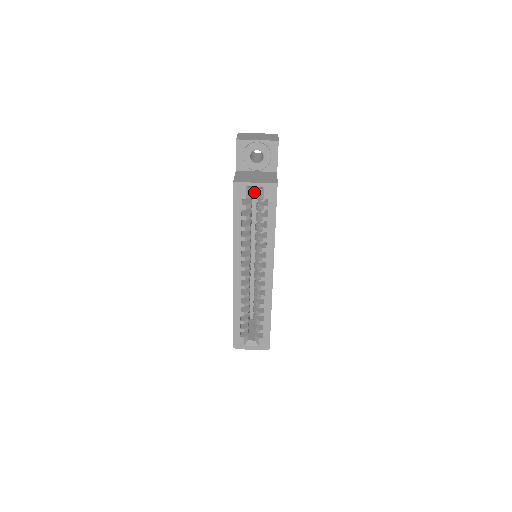
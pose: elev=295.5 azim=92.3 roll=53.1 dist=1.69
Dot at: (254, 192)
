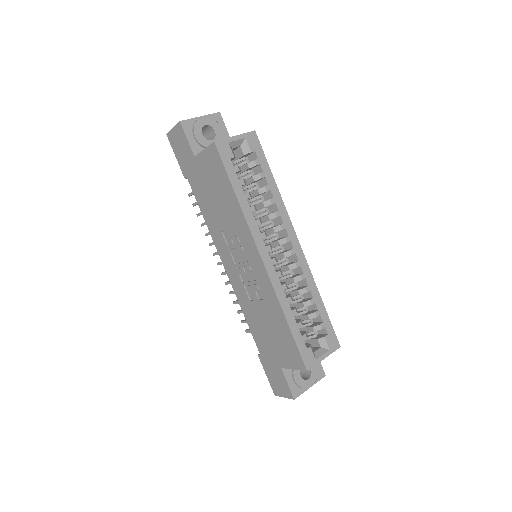
Dot at: occluded
